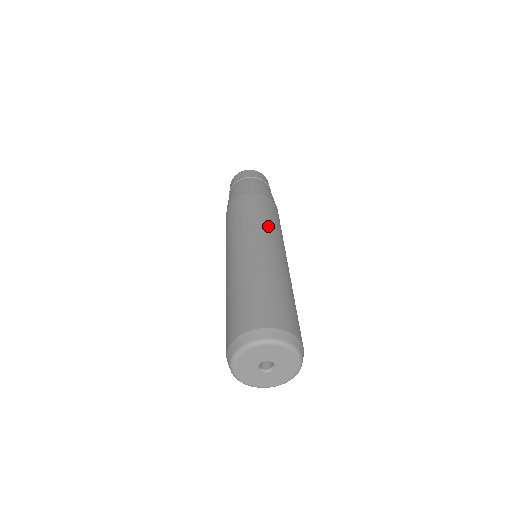
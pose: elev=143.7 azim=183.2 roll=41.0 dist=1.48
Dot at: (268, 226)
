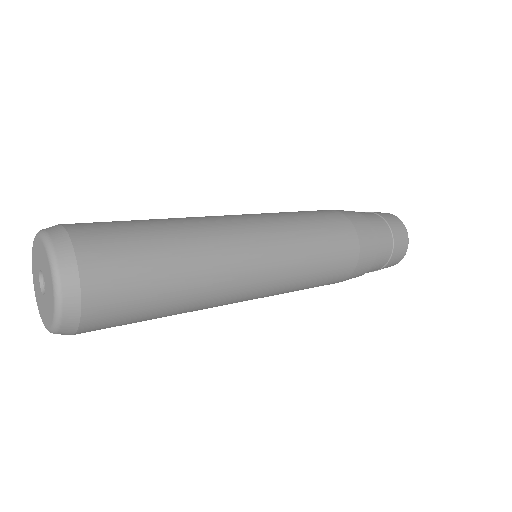
Dot at: (284, 221)
